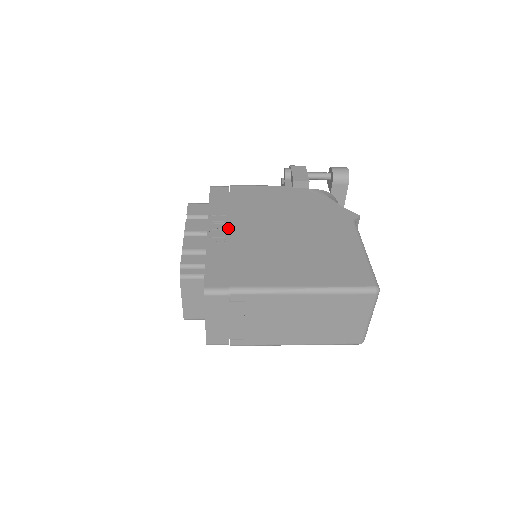
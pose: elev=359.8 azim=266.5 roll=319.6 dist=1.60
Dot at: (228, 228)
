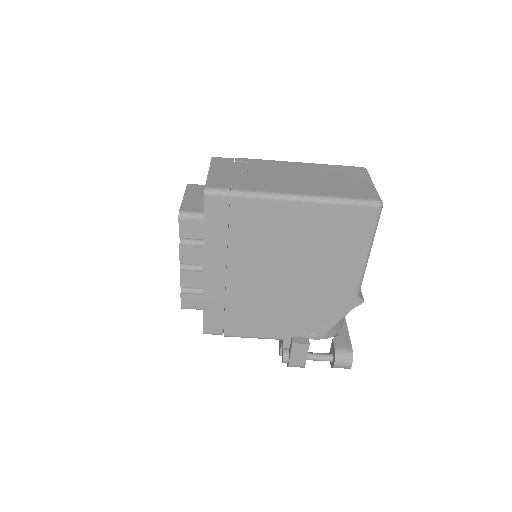
Dot at: occluded
